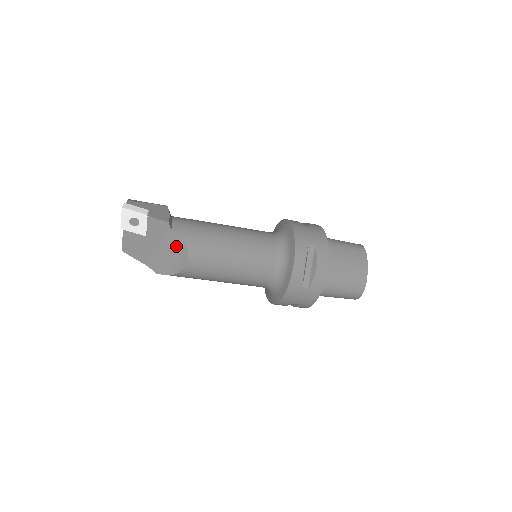
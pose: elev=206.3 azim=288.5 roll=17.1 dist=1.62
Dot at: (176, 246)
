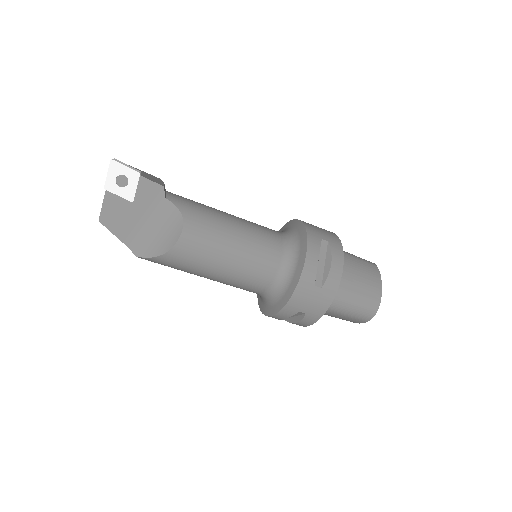
Dot at: (168, 219)
